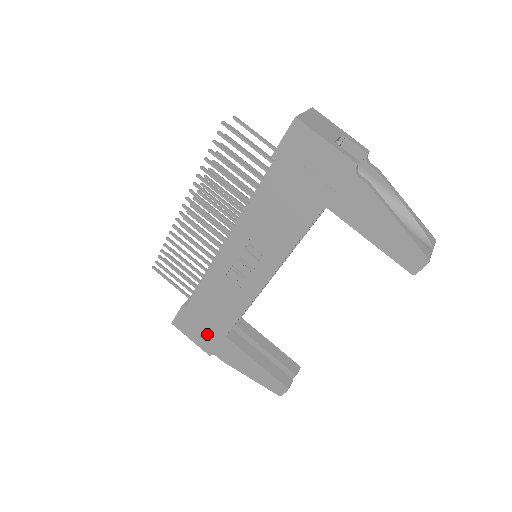
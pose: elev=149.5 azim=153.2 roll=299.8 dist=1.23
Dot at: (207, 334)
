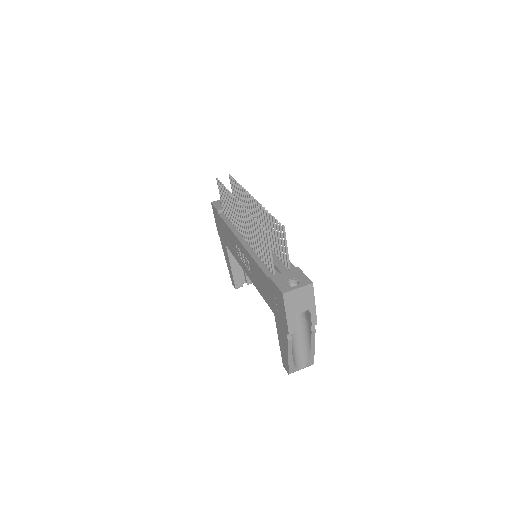
Dot at: (221, 231)
